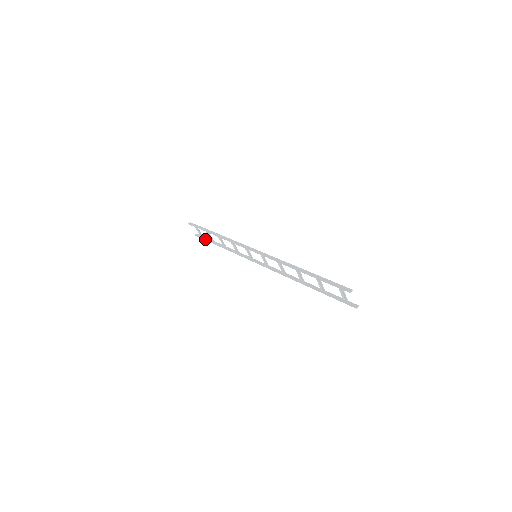
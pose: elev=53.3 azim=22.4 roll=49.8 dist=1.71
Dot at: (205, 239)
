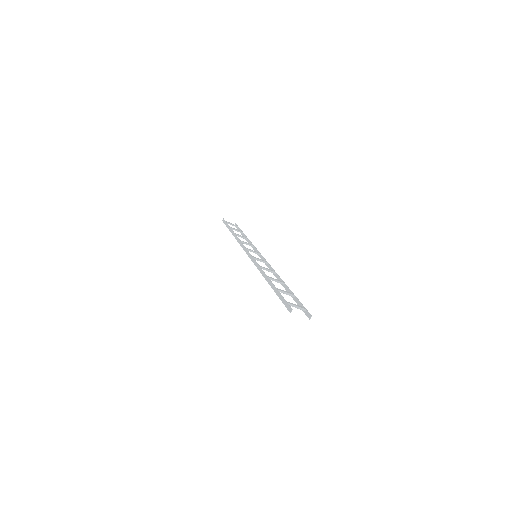
Dot at: occluded
